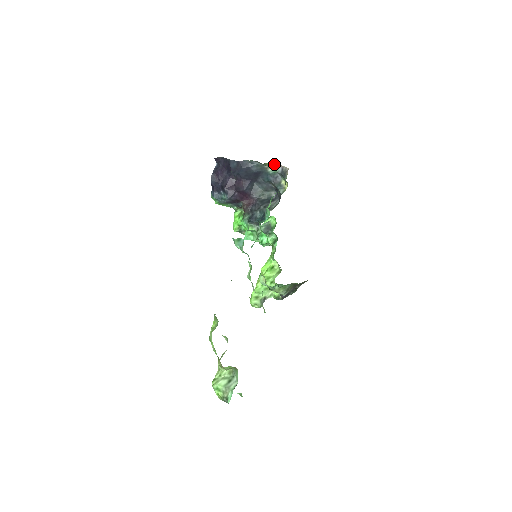
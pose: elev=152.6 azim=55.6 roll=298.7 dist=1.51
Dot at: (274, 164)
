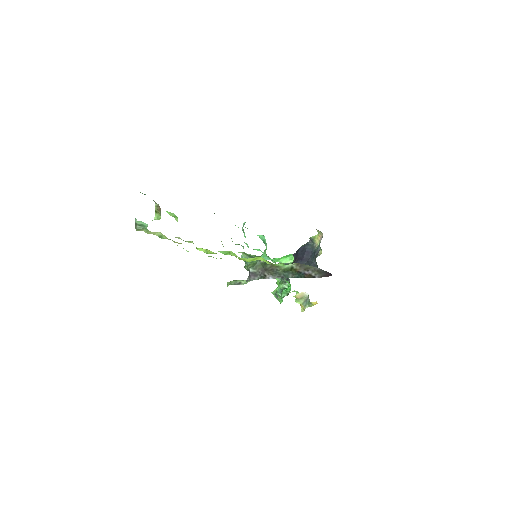
Dot at: (319, 238)
